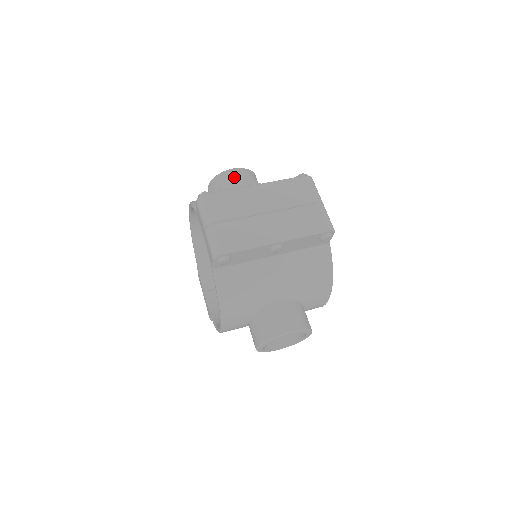
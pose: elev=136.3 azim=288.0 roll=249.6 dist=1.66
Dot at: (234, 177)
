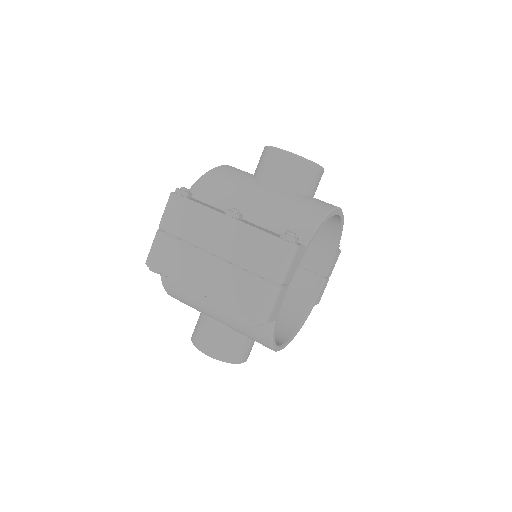
Dot at: (277, 163)
